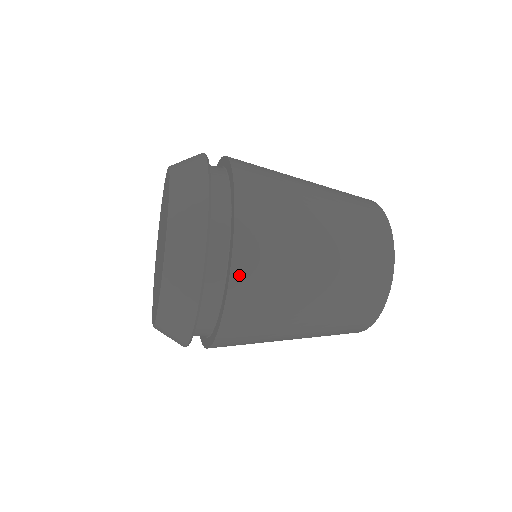
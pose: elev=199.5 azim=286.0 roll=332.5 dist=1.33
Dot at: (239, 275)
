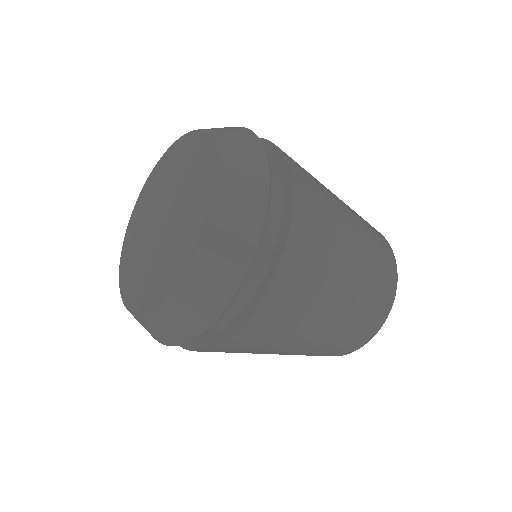
Dot at: (294, 241)
